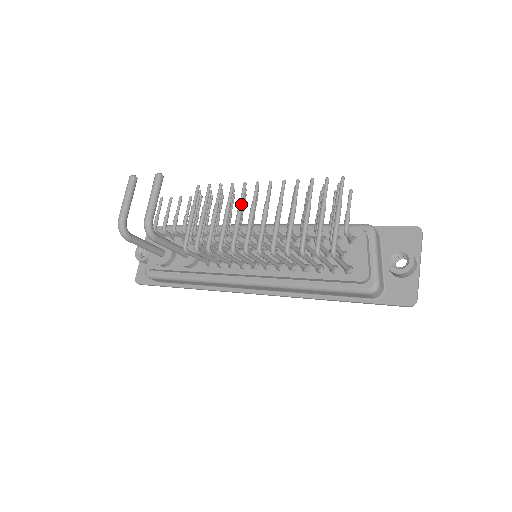
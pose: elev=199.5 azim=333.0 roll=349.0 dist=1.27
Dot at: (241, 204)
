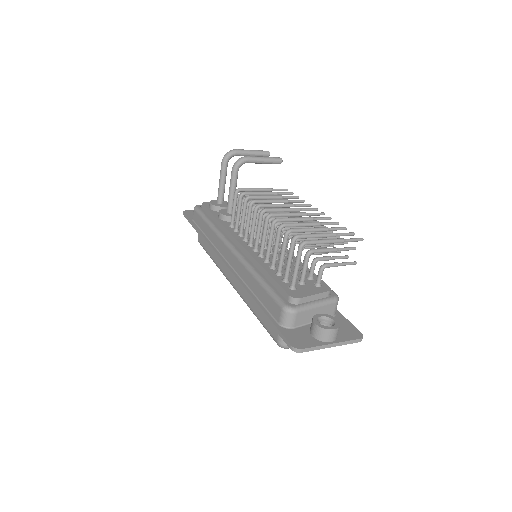
Dot at: (294, 204)
